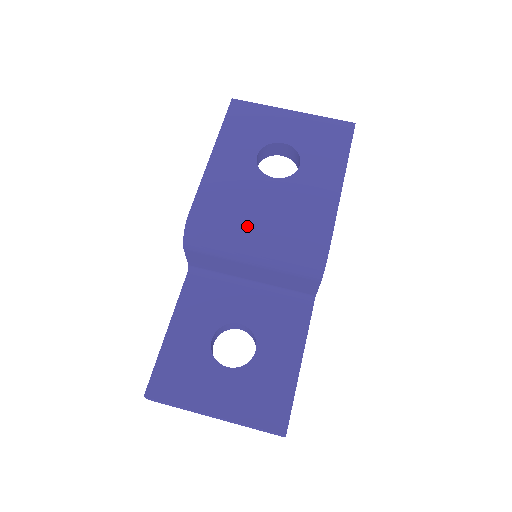
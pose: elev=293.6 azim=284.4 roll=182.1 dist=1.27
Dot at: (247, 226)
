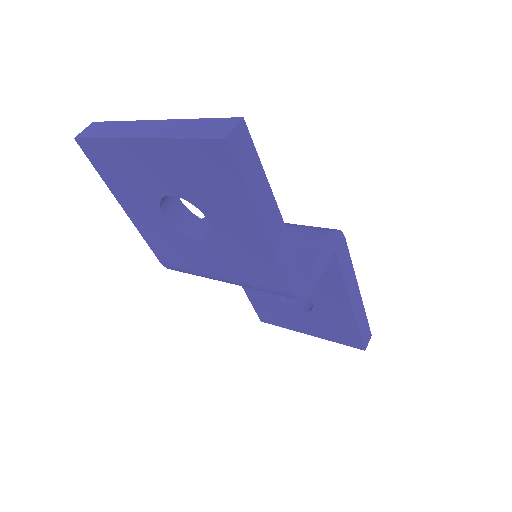
Dot at: occluded
